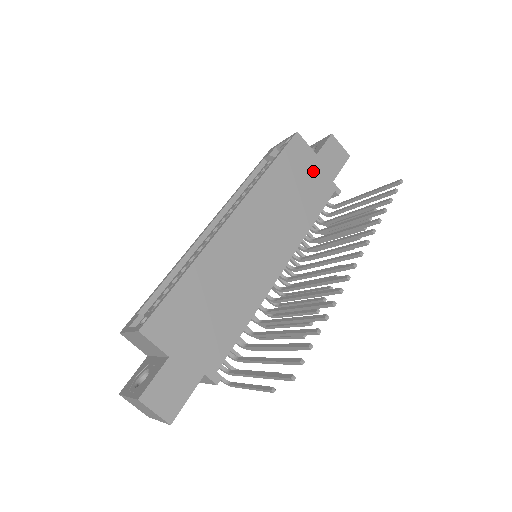
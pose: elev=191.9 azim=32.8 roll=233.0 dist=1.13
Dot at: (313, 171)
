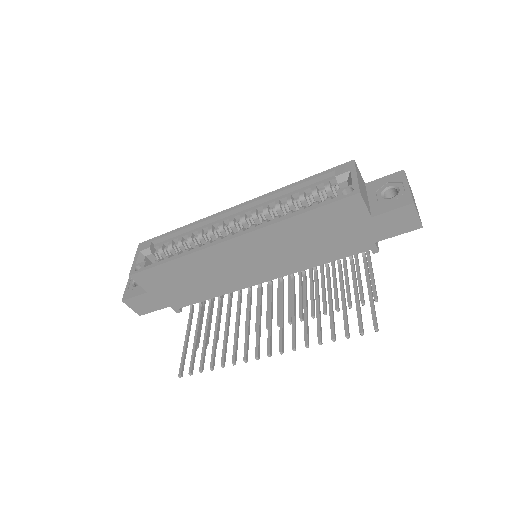
Dot at: (354, 229)
